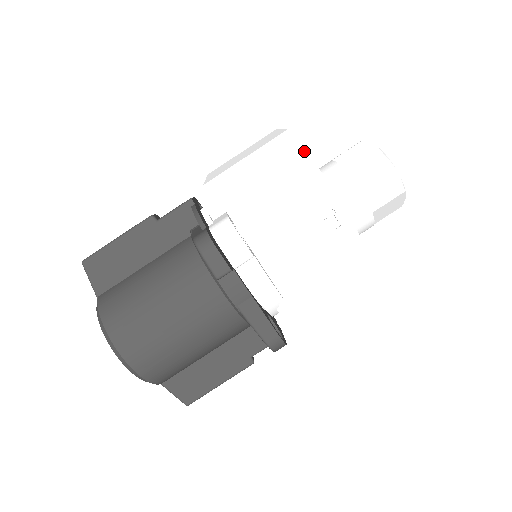
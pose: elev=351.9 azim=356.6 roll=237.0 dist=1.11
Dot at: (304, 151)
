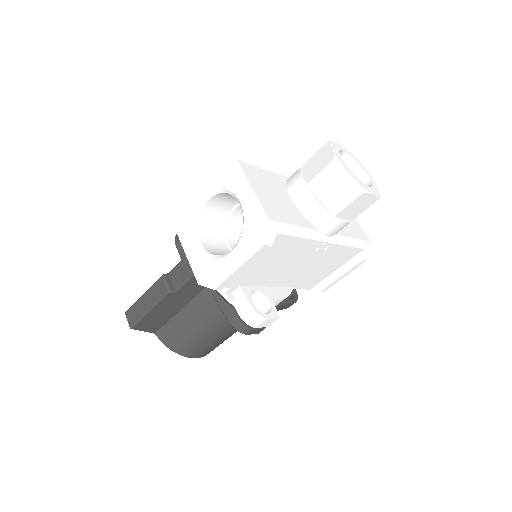
Dot at: (293, 231)
